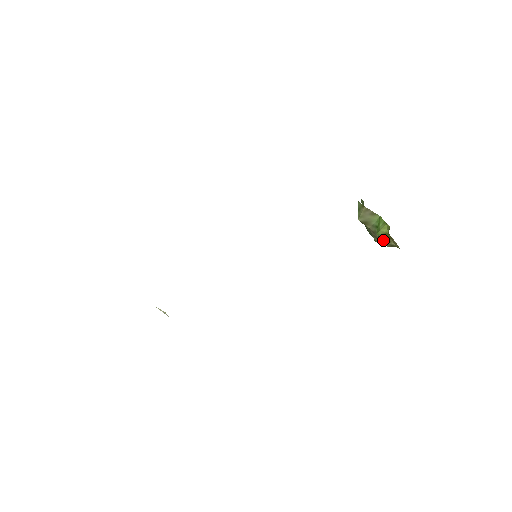
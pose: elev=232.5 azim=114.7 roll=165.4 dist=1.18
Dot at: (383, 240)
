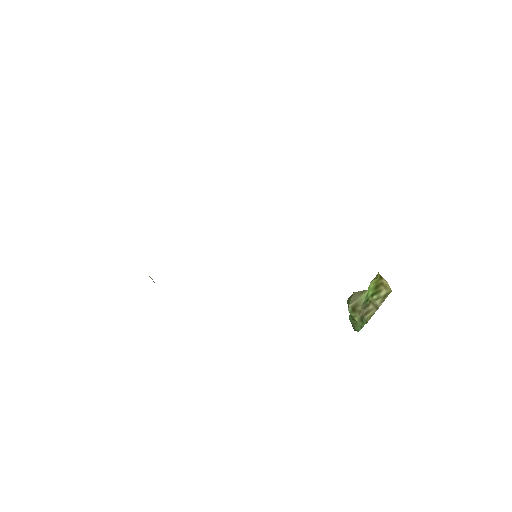
Dot at: (374, 296)
